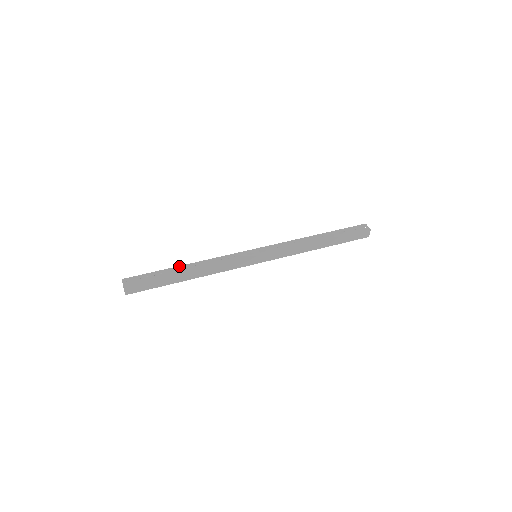
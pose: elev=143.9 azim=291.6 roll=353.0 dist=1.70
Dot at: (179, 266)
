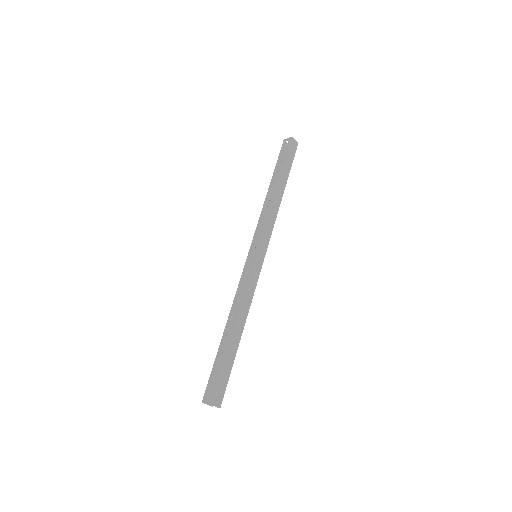
Dot at: (222, 336)
